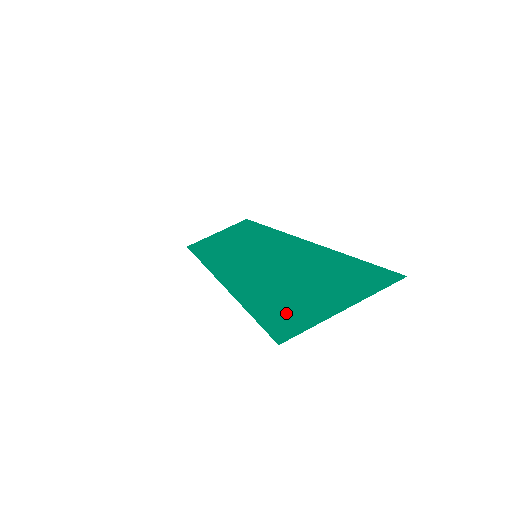
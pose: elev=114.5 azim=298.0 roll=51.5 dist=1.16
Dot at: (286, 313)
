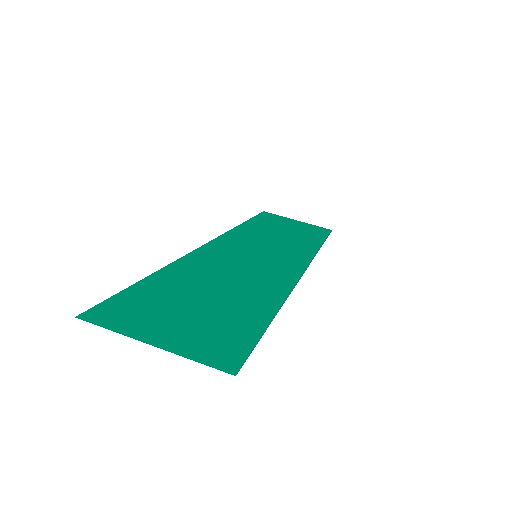
Dot at: (140, 305)
